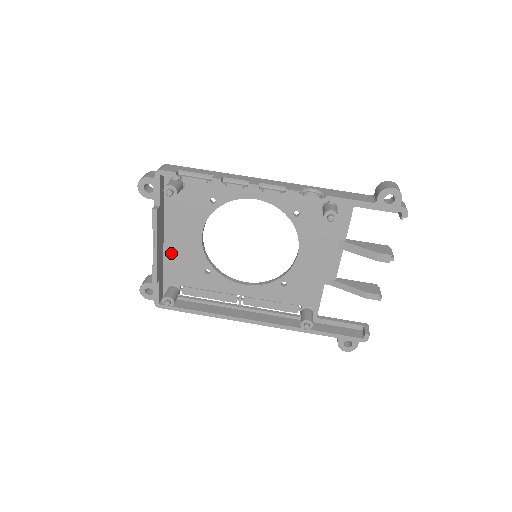
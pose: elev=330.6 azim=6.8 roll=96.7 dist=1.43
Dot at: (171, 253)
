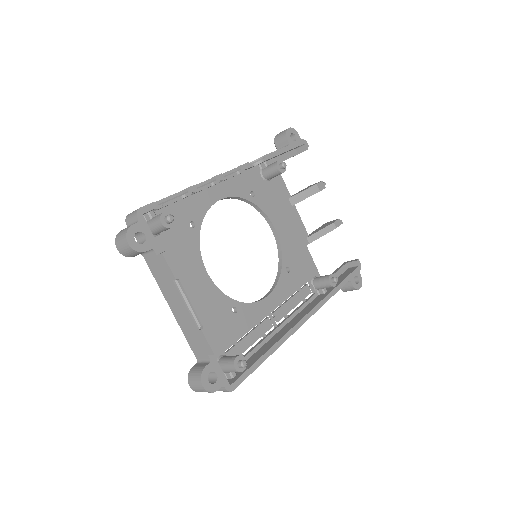
Dot at: occluded
